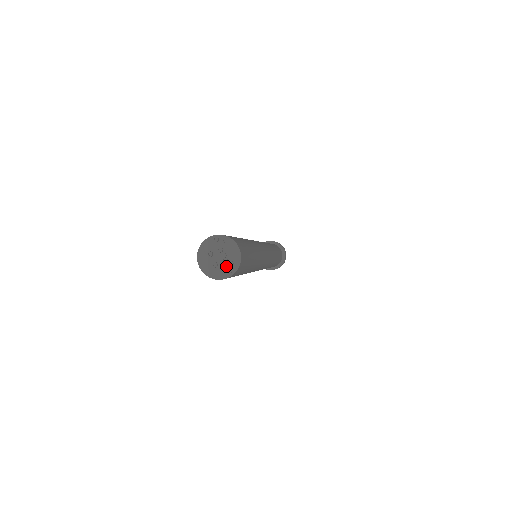
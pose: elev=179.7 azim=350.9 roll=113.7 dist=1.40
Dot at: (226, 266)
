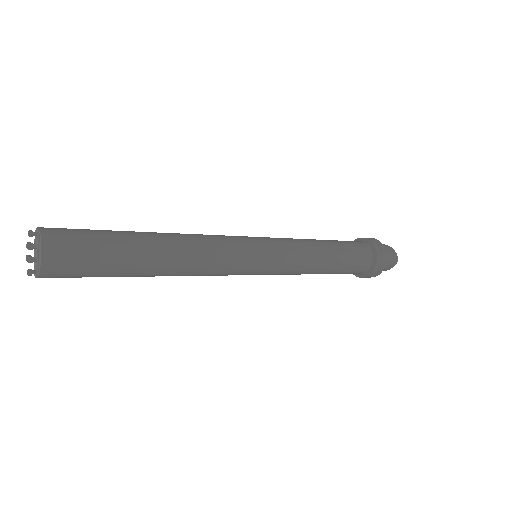
Dot at: (36, 265)
